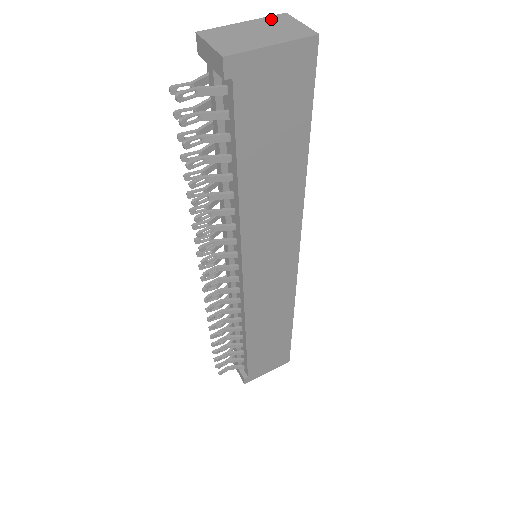
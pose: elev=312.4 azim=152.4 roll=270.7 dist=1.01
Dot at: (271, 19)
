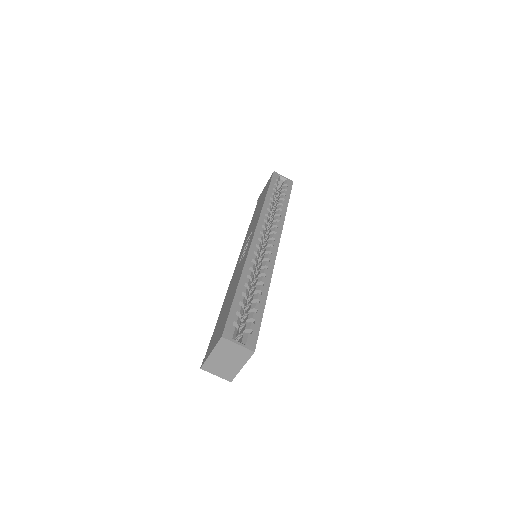
Dot at: (221, 346)
